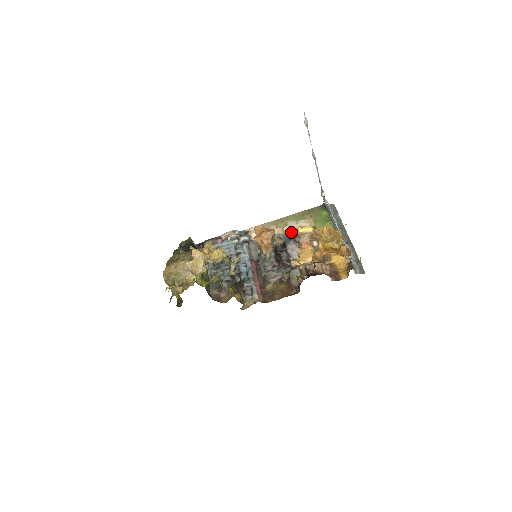
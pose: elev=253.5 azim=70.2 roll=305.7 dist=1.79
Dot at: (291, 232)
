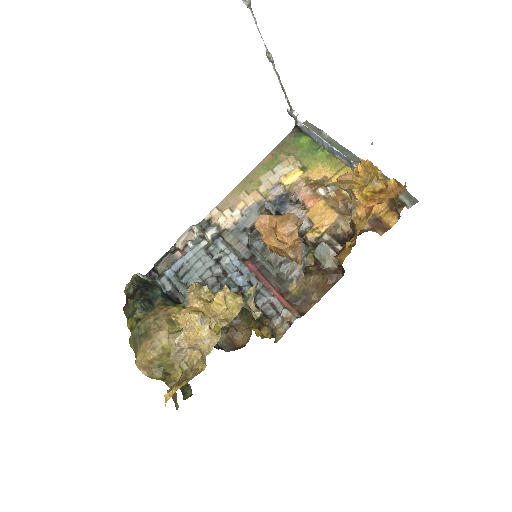
Dot at: (274, 191)
